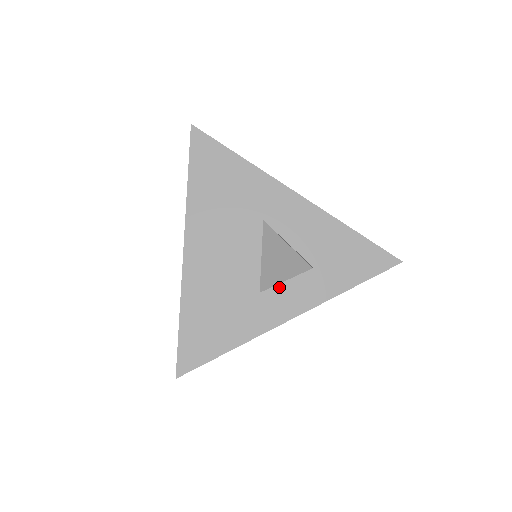
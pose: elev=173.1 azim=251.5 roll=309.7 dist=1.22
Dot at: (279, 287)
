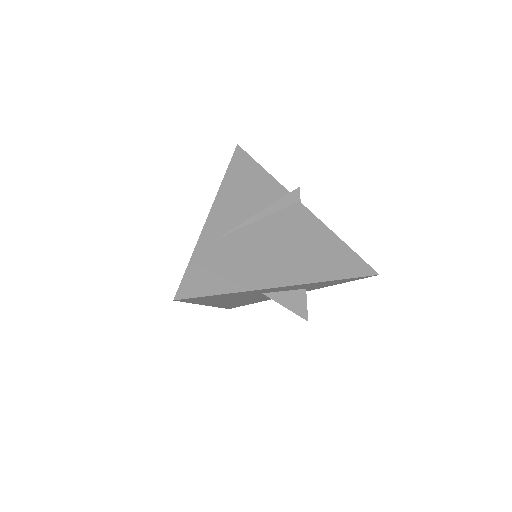
Dot at: occluded
